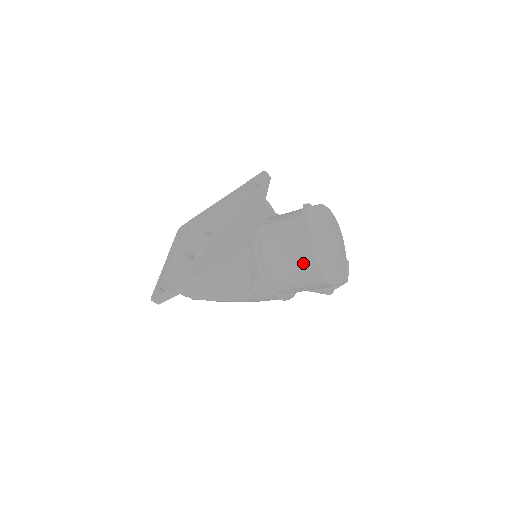
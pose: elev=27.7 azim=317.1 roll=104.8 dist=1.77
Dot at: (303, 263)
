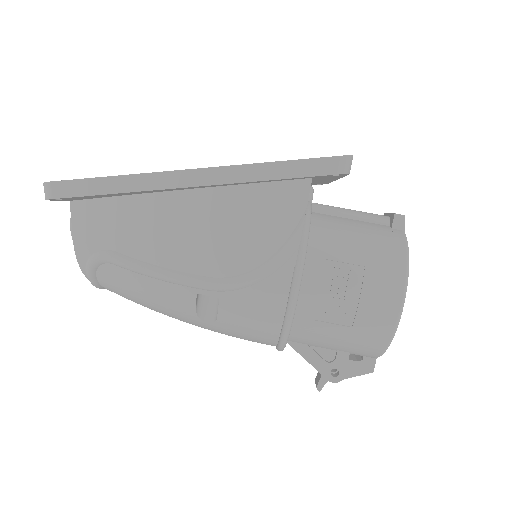
Dot at: (381, 262)
